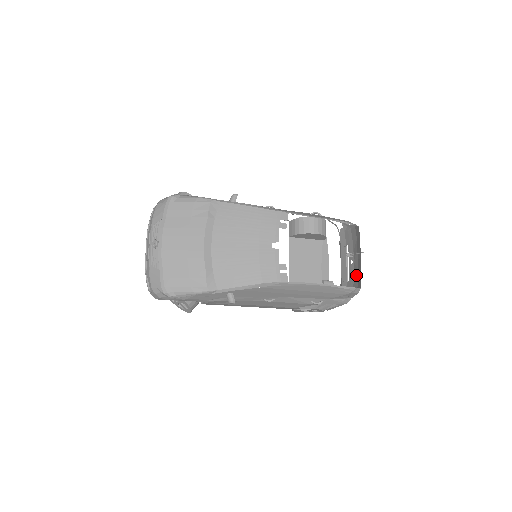
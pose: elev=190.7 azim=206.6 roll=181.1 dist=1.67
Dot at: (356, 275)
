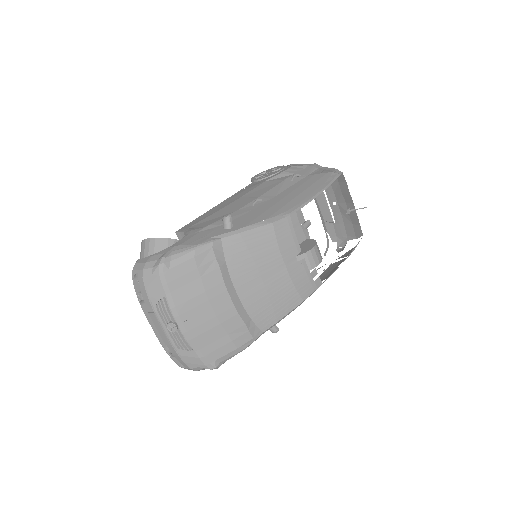
Dot at: (347, 218)
